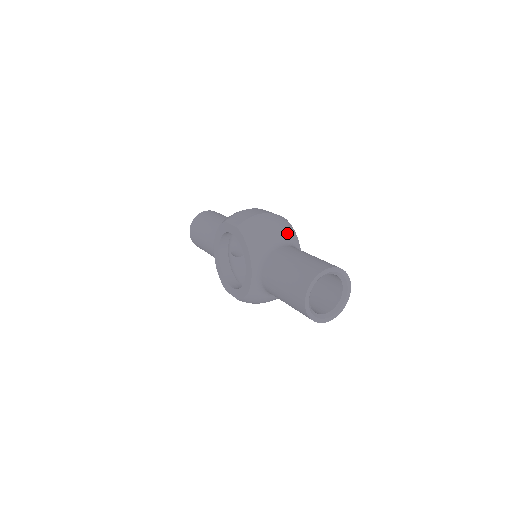
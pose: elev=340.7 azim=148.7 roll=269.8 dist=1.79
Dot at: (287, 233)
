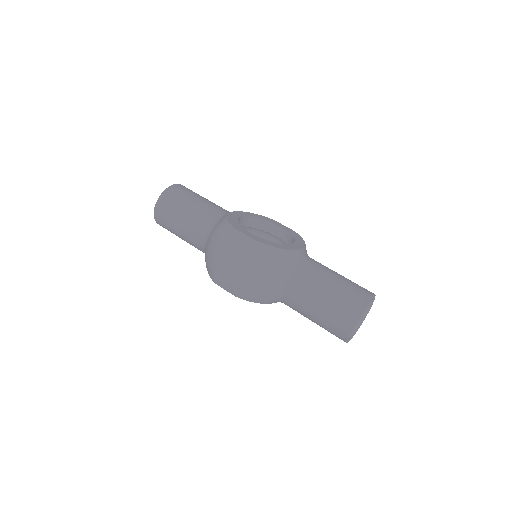
Dot at: (275, 267)
